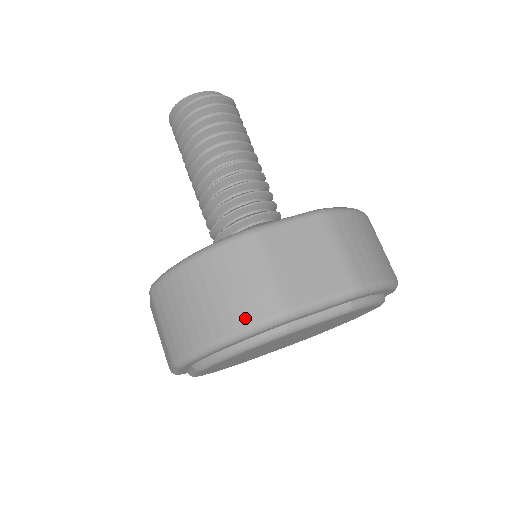
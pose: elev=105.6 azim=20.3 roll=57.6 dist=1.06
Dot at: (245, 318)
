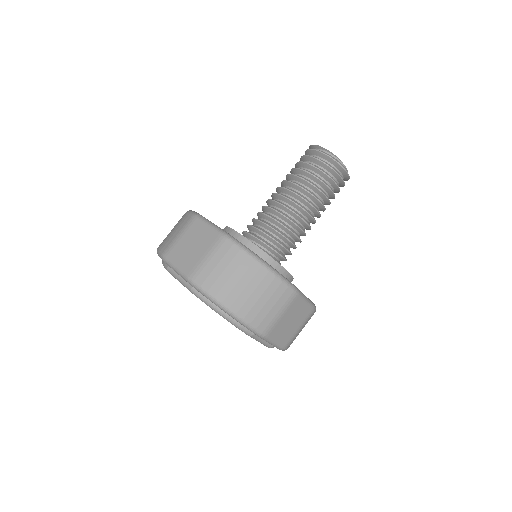
Dot at: (161, 246)
